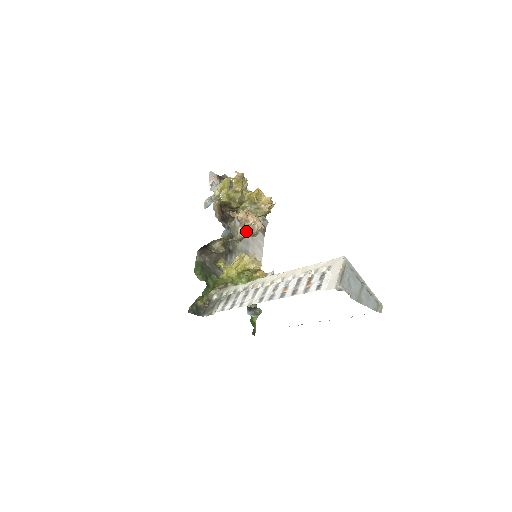
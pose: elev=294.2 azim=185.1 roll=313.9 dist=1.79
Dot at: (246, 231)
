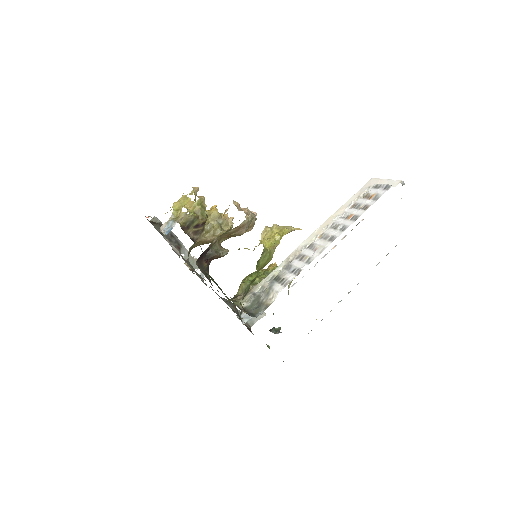
Dot at: occluded
